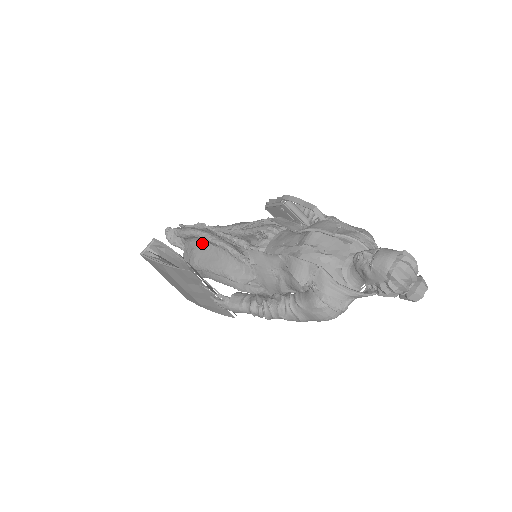
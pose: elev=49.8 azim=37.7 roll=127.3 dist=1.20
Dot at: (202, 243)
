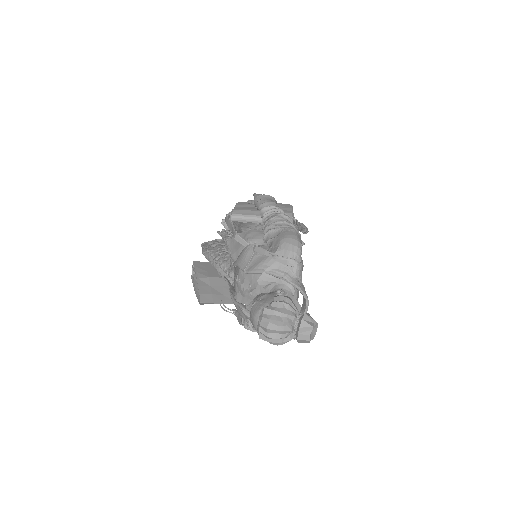
Dot at: occluded
